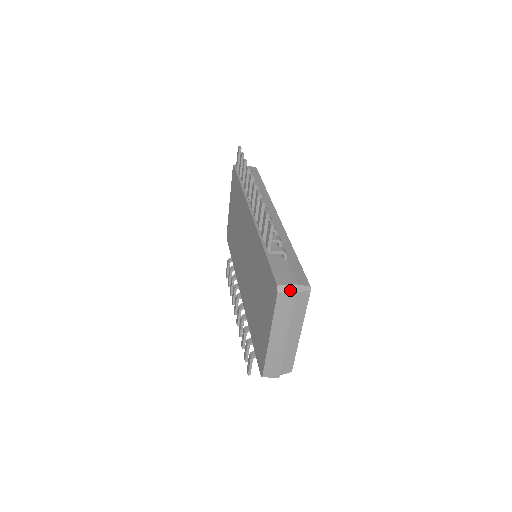
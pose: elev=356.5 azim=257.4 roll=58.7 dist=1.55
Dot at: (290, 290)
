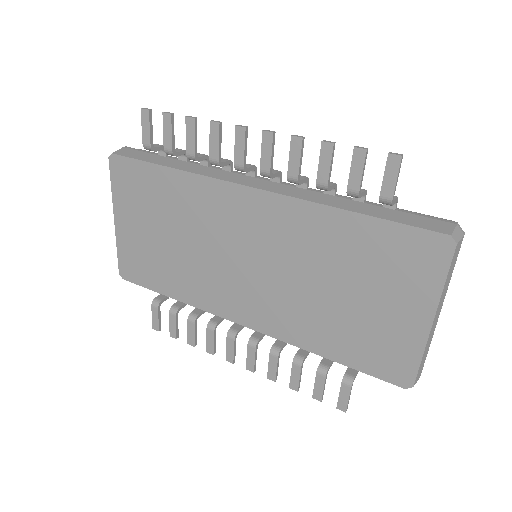
Dot at: (461, 234)
